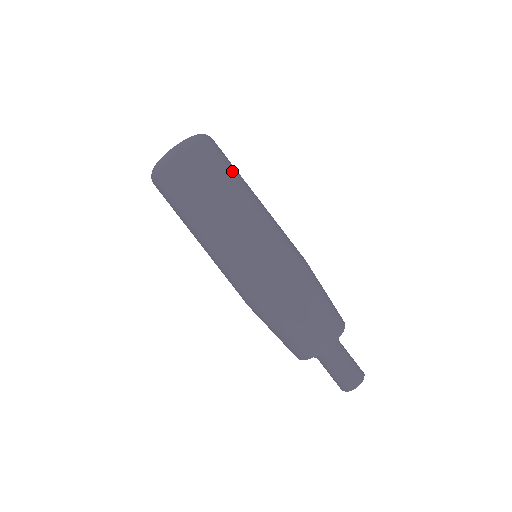
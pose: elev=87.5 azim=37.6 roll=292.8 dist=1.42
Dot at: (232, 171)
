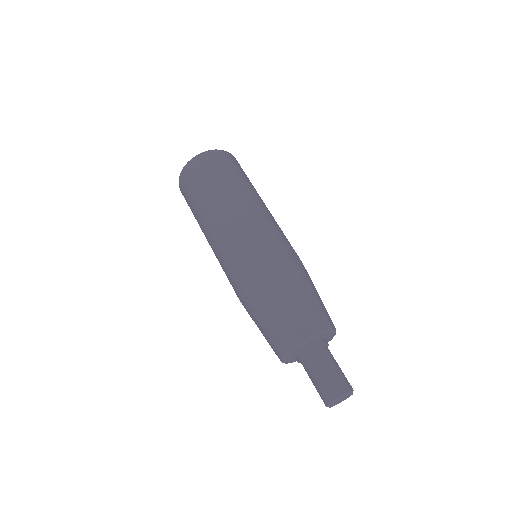
Dot at: (229, 178)
